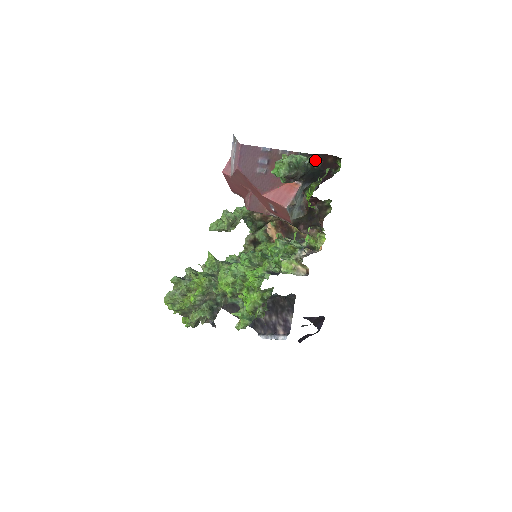
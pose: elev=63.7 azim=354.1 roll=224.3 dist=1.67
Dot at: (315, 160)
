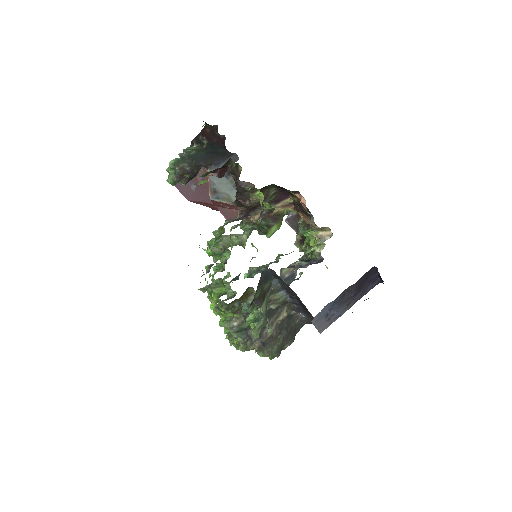
Dot at: (199, 142)
